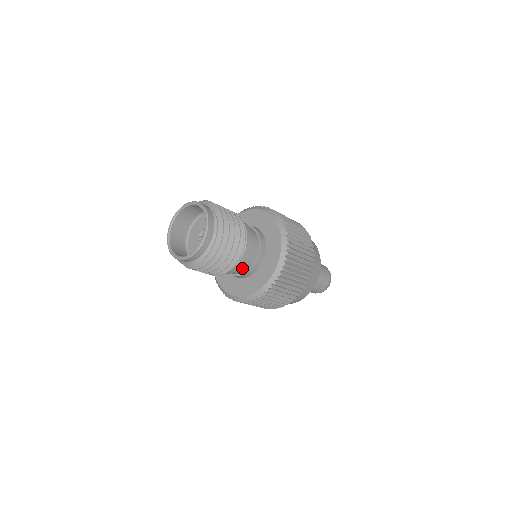
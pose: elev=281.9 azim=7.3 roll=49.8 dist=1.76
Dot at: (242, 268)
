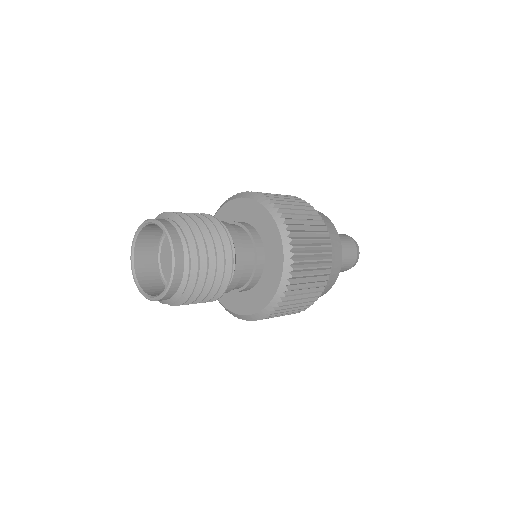
Dot at: (243, 276)
